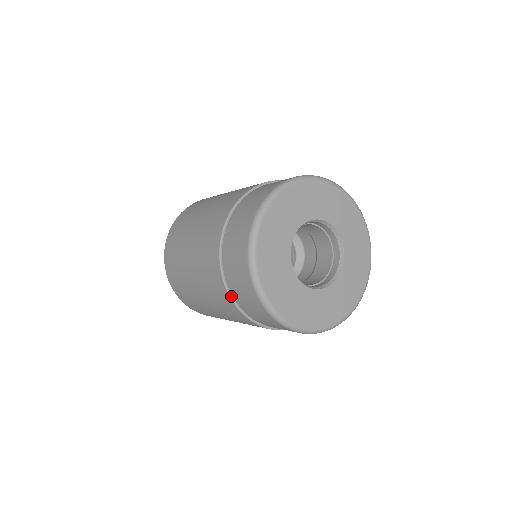
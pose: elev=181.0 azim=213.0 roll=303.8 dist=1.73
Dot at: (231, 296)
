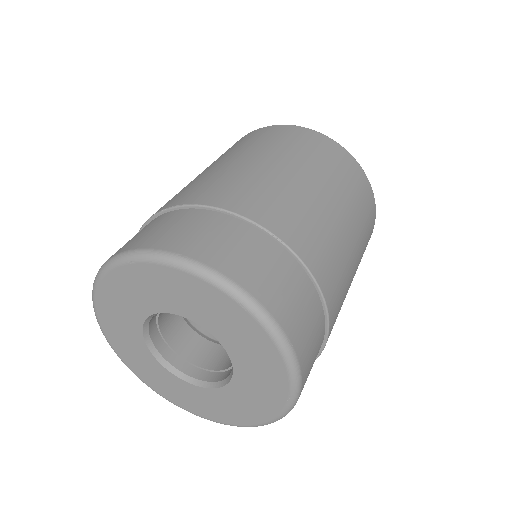
Dot at: occluded
